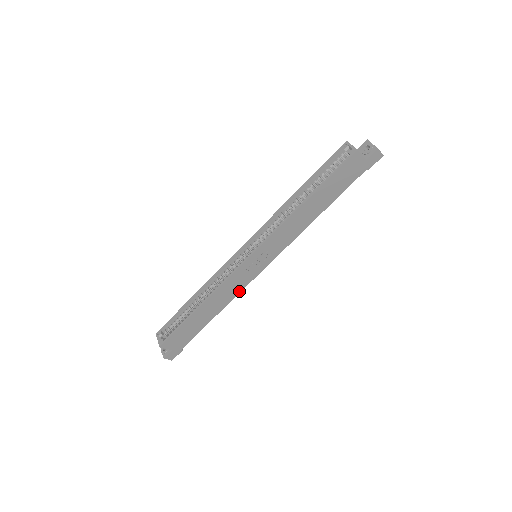
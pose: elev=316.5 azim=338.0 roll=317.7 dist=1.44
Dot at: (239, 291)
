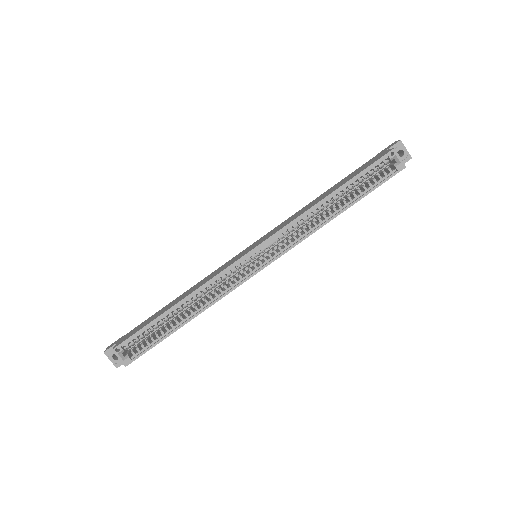
Dot at: occluded
